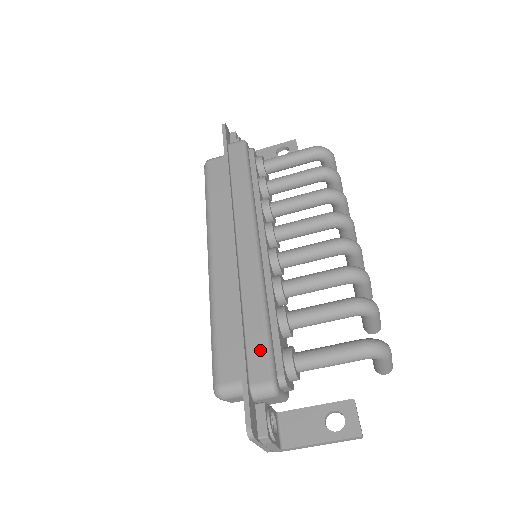
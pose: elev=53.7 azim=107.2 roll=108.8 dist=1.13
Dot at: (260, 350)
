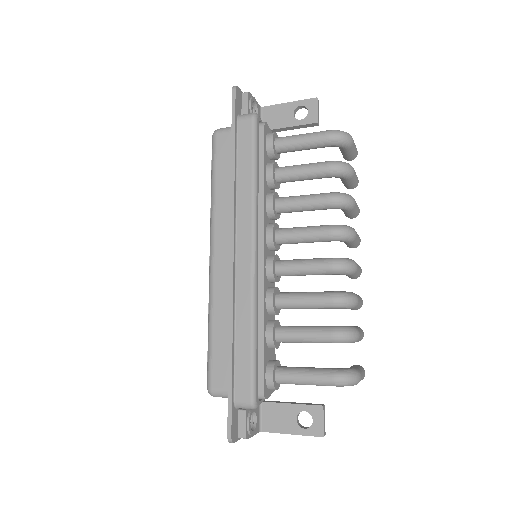
Dot at: (245, 371)
